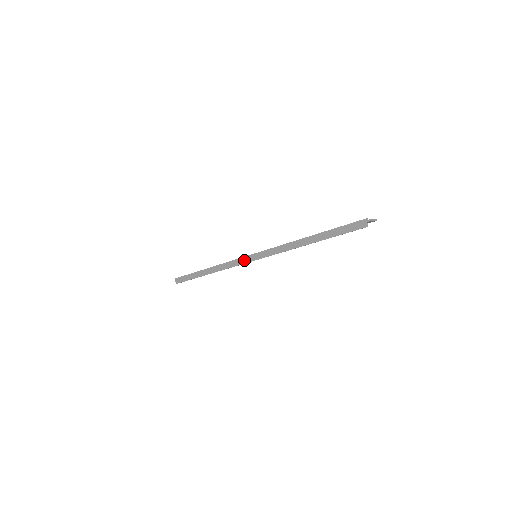
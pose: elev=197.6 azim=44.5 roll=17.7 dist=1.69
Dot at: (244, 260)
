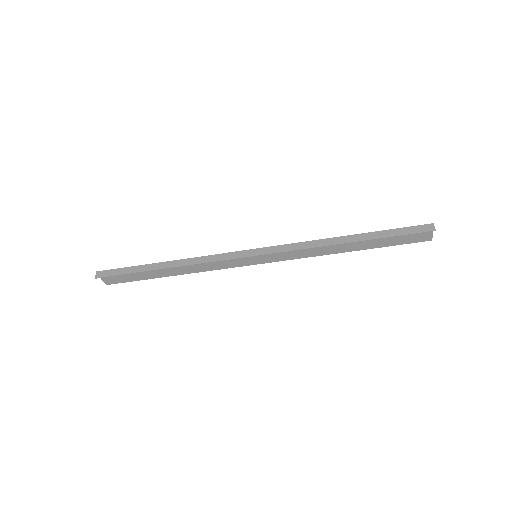
Dot at: (240, 254)
